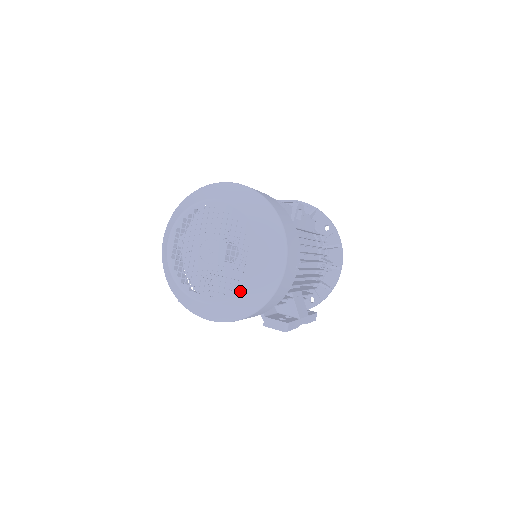
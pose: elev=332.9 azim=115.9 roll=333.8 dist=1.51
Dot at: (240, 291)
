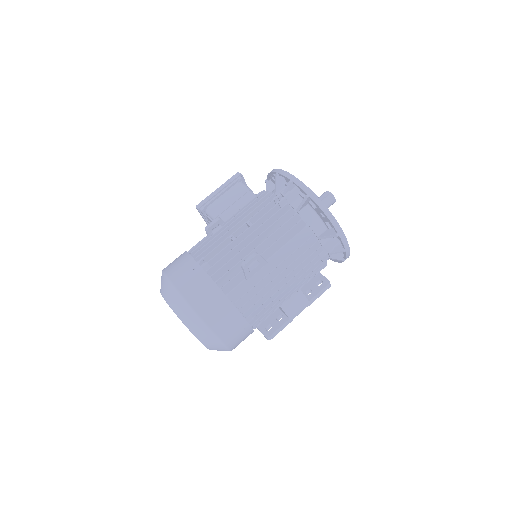
Dot at: occluded
